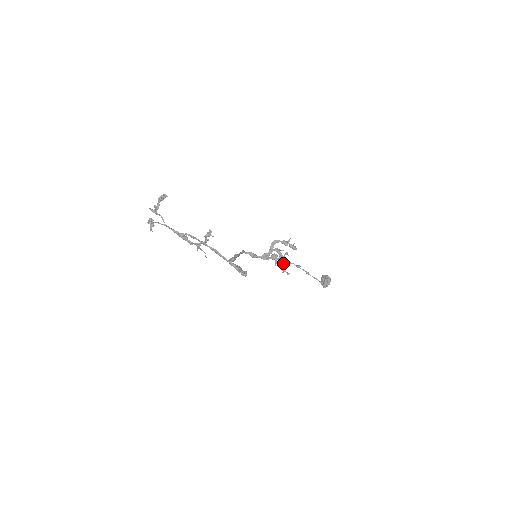
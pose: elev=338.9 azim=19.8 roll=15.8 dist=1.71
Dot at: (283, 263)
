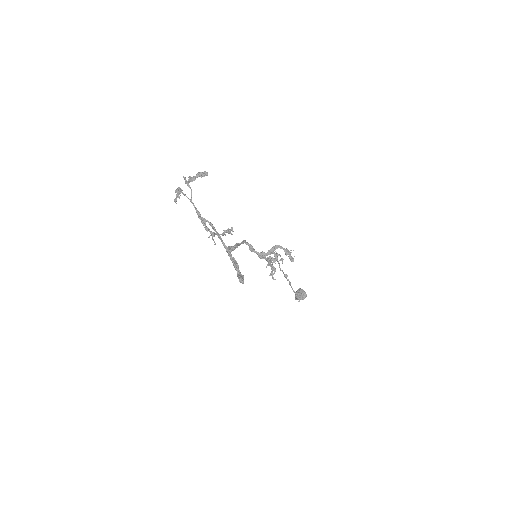
Dot at: (275, 268)
